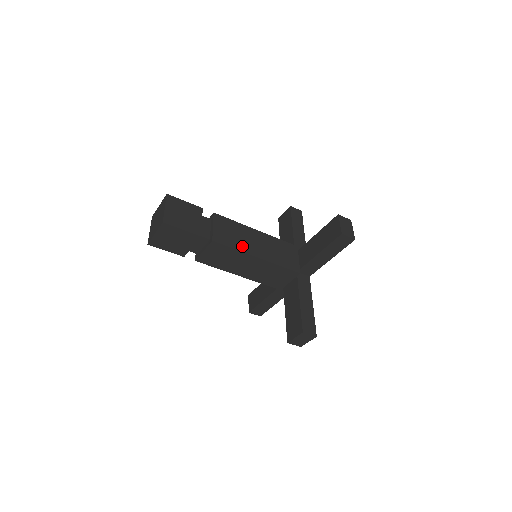
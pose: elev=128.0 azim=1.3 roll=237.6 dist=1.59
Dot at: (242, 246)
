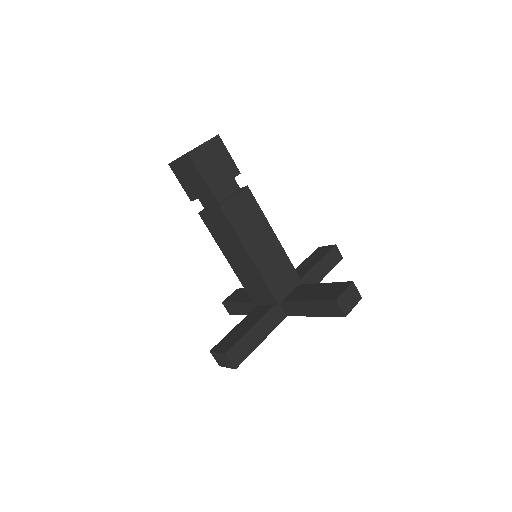
Dot at: occluded
